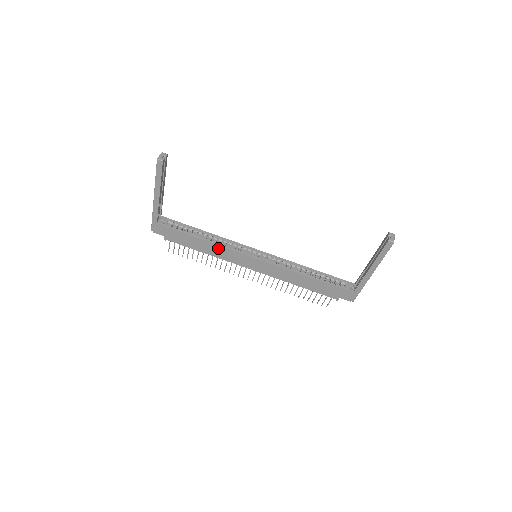
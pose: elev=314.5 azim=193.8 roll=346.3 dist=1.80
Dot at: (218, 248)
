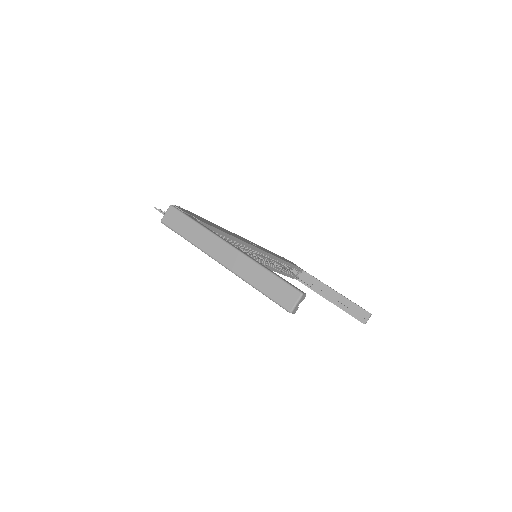
Dot at: occluded
